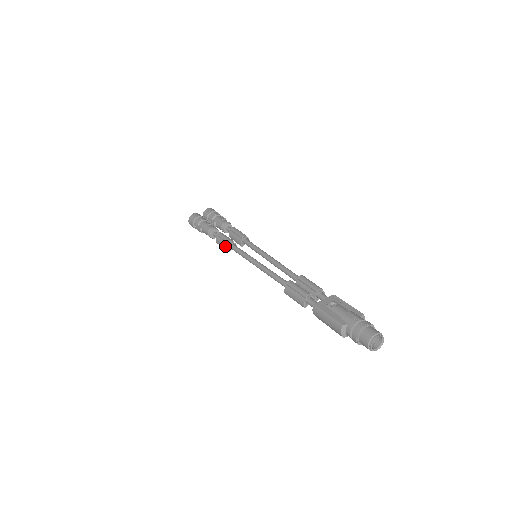
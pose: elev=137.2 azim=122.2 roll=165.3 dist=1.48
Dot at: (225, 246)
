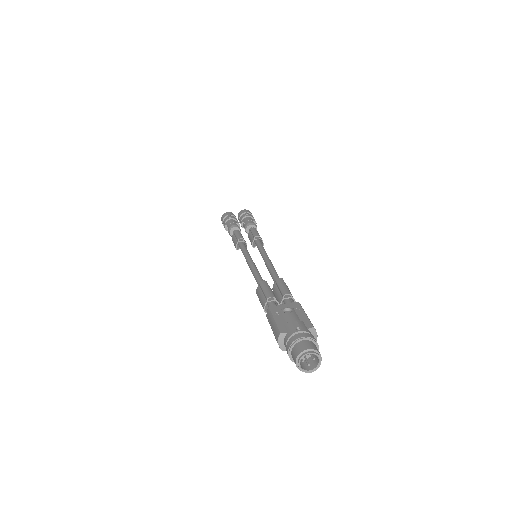
Dot at: (235, 243)
